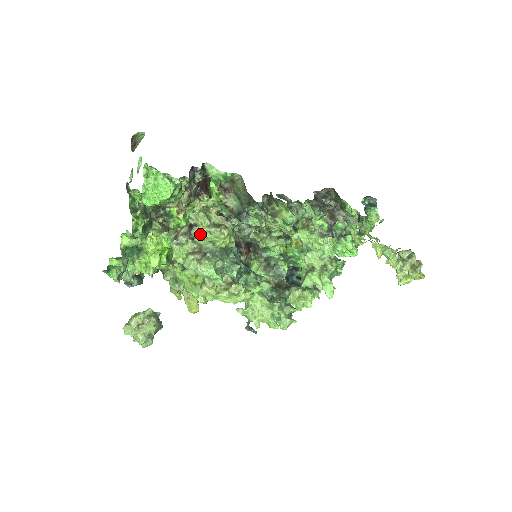
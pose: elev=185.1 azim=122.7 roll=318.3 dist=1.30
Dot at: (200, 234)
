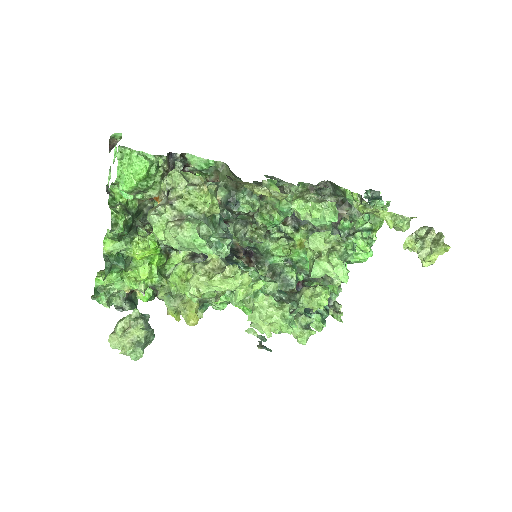
Dot at: (178, 197)
